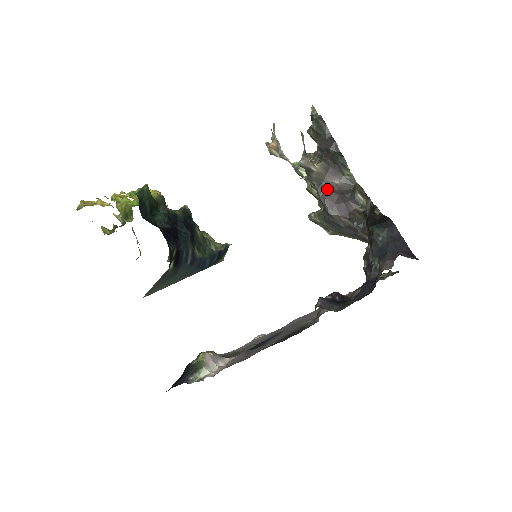
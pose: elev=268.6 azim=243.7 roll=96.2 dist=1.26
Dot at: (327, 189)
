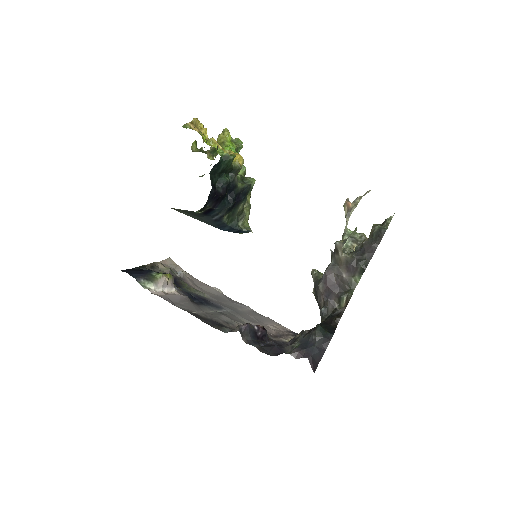
Dot at: (334, 272)
